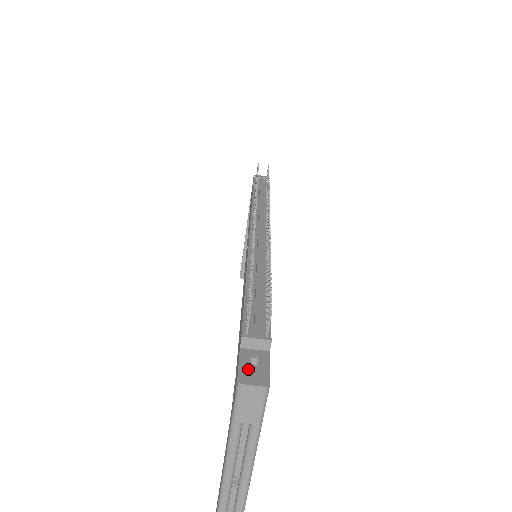
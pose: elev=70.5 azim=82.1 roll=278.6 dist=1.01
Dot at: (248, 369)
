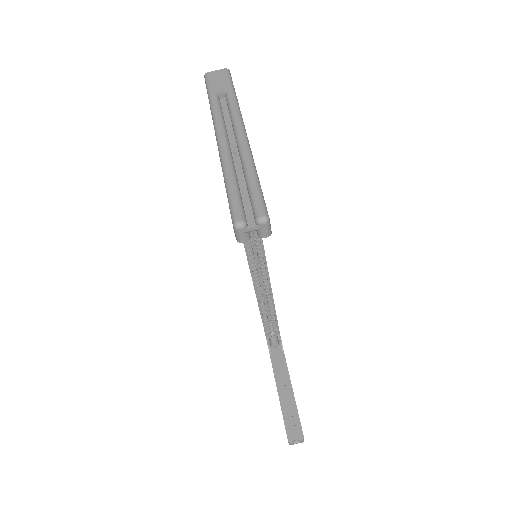
Dot at: occluded
